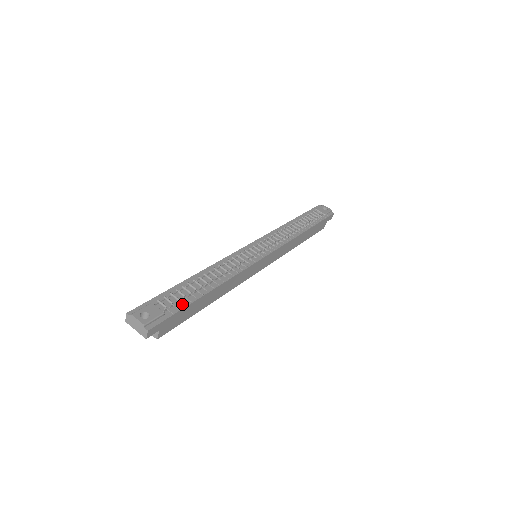
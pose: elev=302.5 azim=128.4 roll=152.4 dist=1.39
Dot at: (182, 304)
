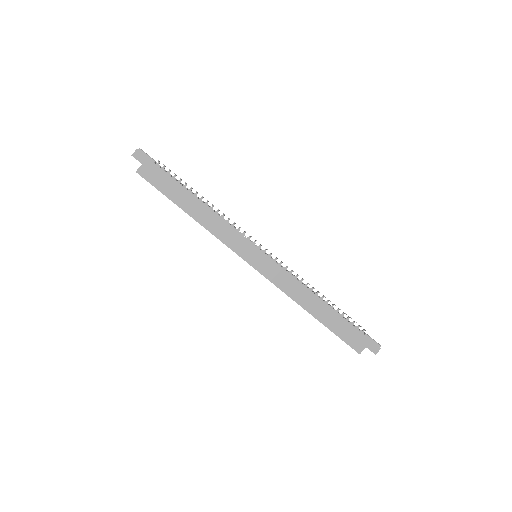
Dot at: (169, 175)
